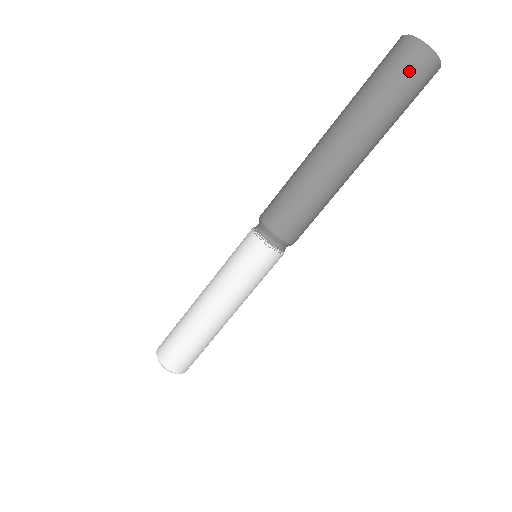
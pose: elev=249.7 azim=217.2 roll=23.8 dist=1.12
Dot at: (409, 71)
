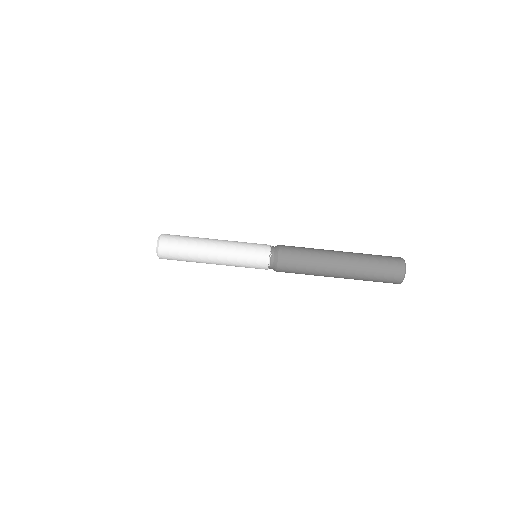
Dot at: (390, 259)
